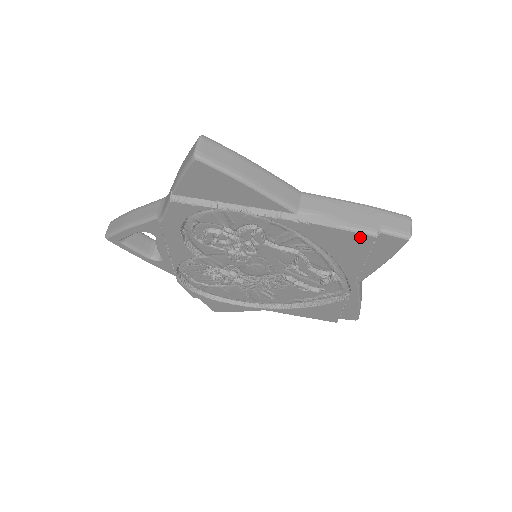
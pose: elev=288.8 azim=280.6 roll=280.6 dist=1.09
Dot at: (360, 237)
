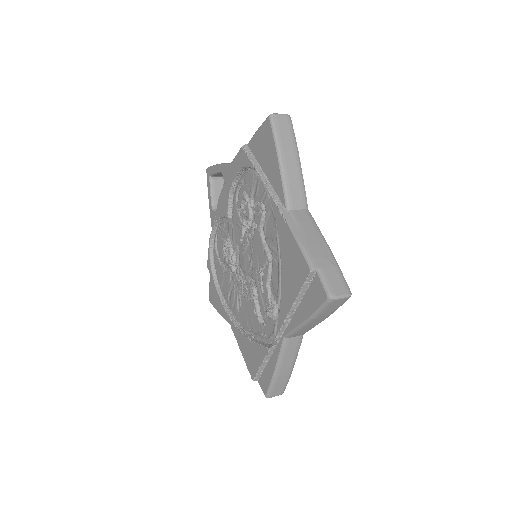
Dot at: (303, 262)
